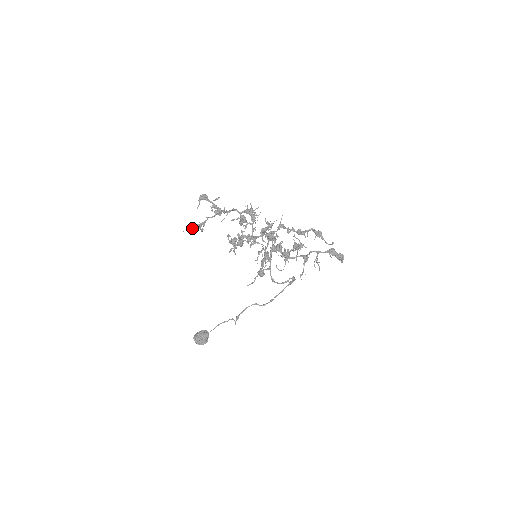
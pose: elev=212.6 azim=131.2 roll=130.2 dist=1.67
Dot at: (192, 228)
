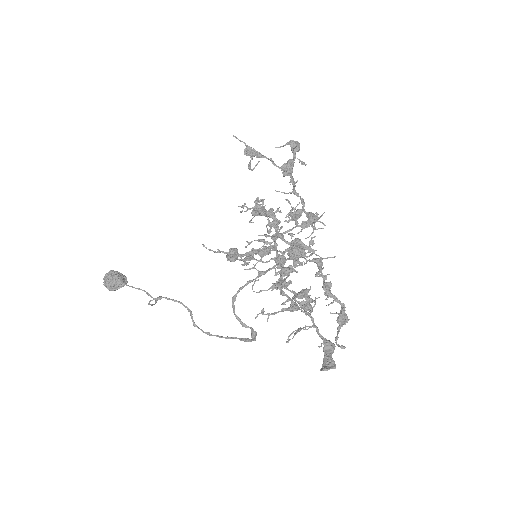
Dot at: (245, 144)
